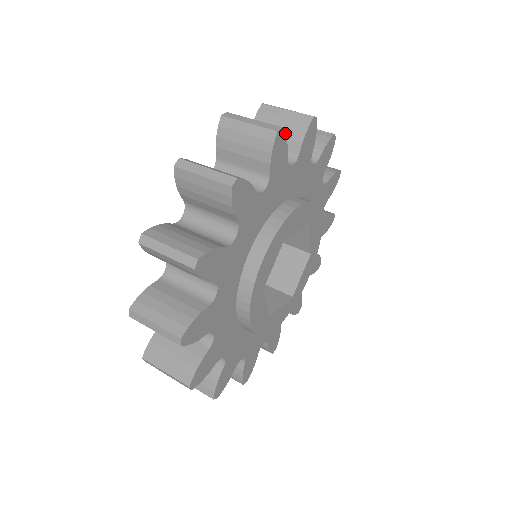
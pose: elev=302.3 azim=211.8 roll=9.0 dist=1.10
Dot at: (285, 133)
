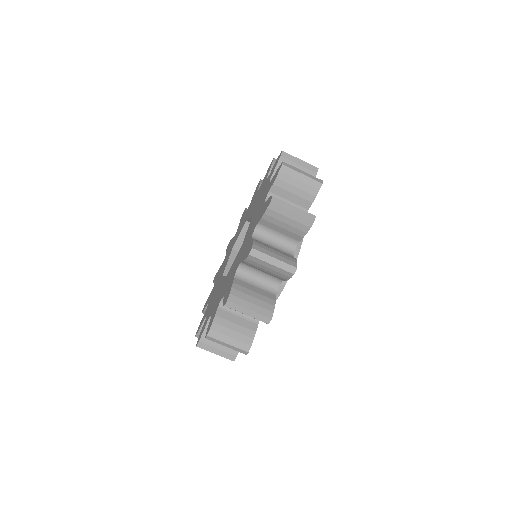
Dot at: occluded
